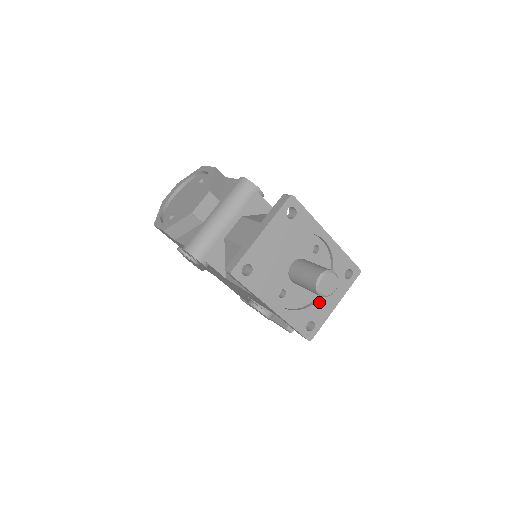
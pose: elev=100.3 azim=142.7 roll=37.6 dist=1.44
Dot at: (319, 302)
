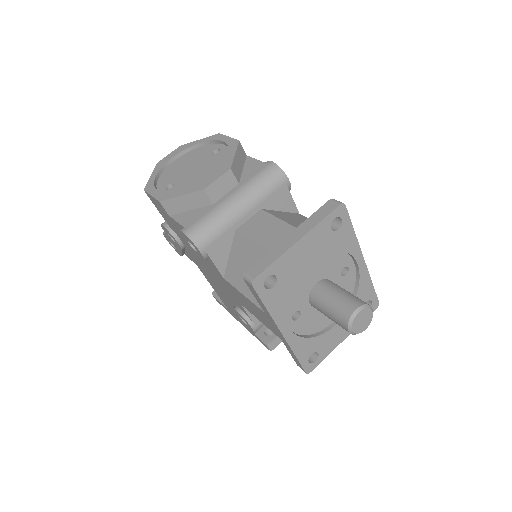
Dot at: (330, 332)
